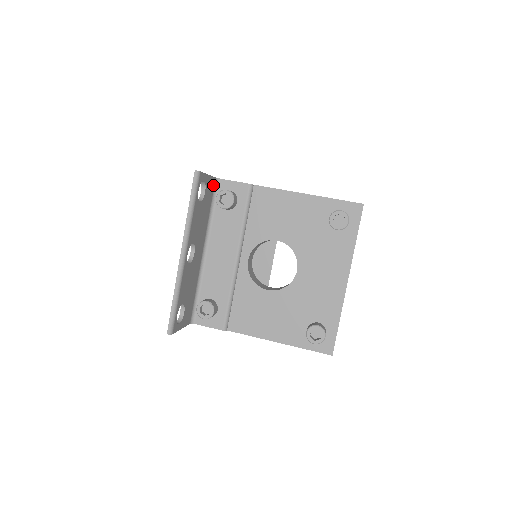
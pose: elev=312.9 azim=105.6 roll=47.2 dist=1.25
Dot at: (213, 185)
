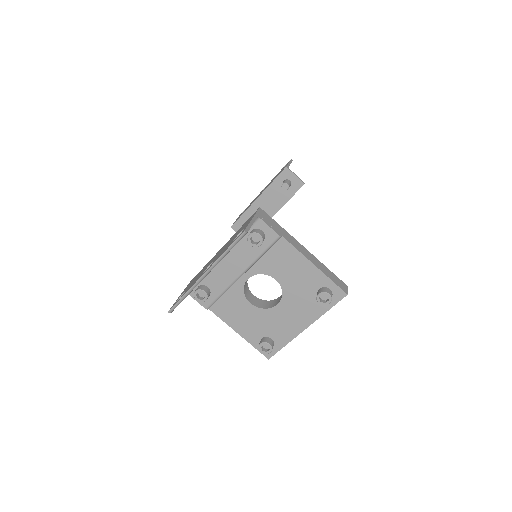
Dot at: occluded
